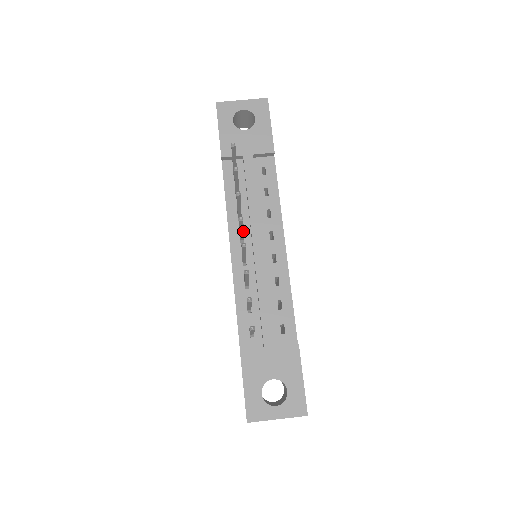
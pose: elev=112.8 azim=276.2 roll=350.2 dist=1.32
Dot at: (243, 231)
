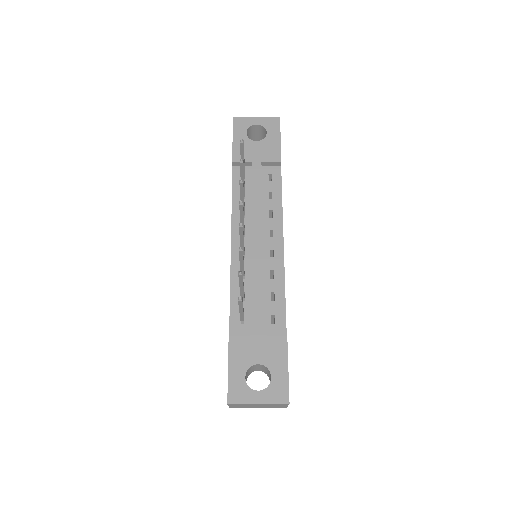
Dot at: (243, 221)
